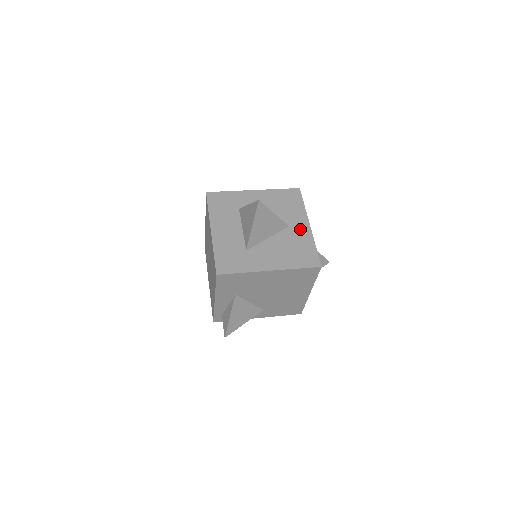
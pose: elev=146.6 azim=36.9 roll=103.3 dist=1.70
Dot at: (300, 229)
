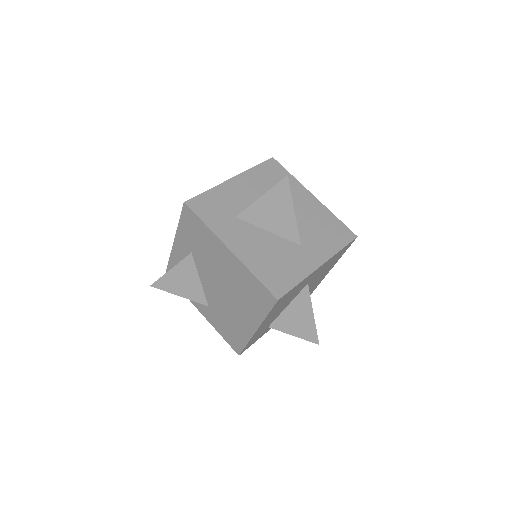
Dot at: (307, 257)
